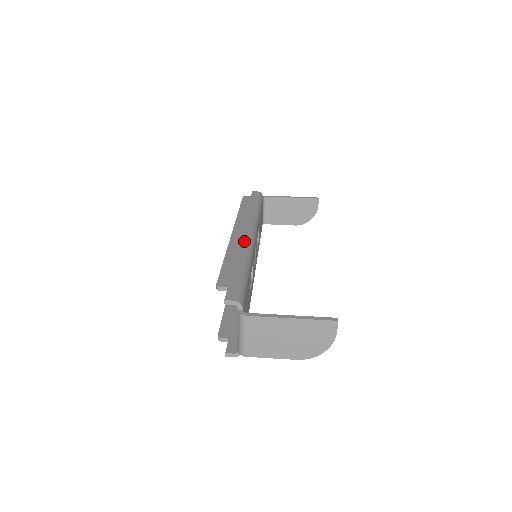
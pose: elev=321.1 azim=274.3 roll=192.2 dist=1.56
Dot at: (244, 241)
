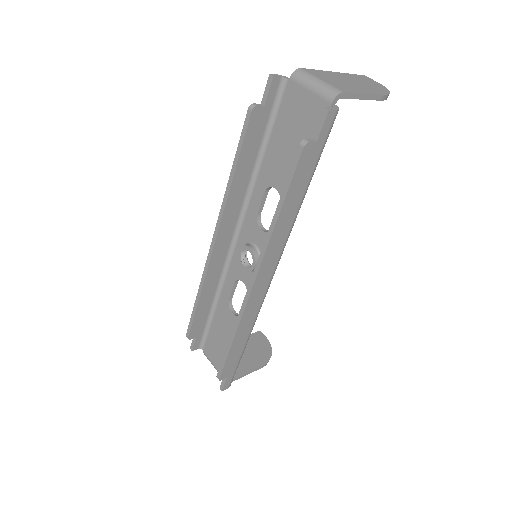
Dot at: occluded
